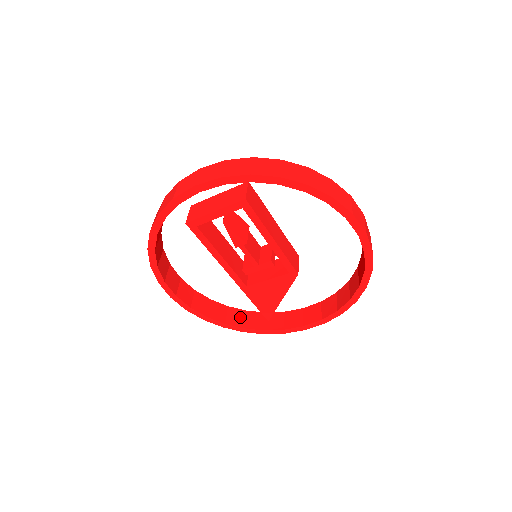
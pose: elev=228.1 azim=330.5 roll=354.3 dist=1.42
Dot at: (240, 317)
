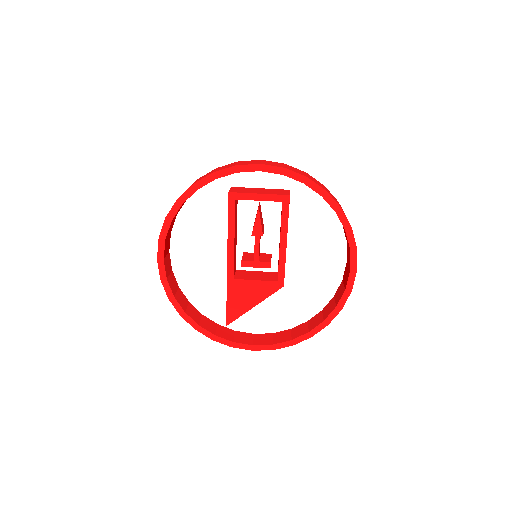
Dot at: (197, 315)
